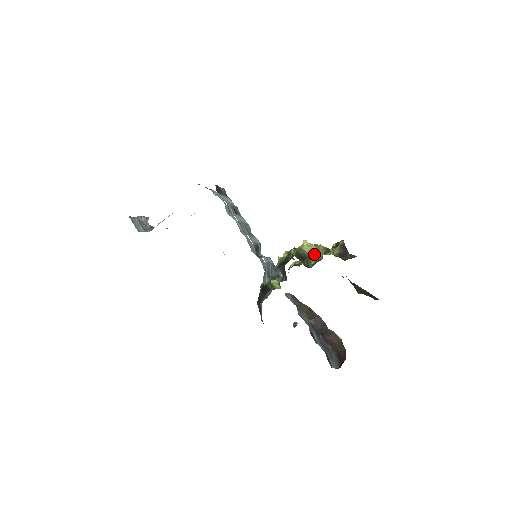
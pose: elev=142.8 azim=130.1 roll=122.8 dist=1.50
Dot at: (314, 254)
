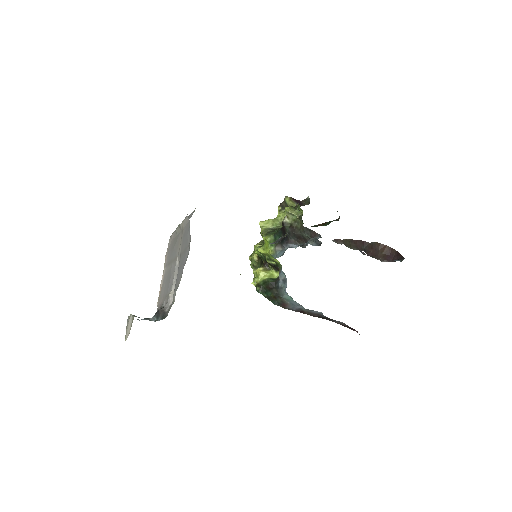
Dot at: occluded
